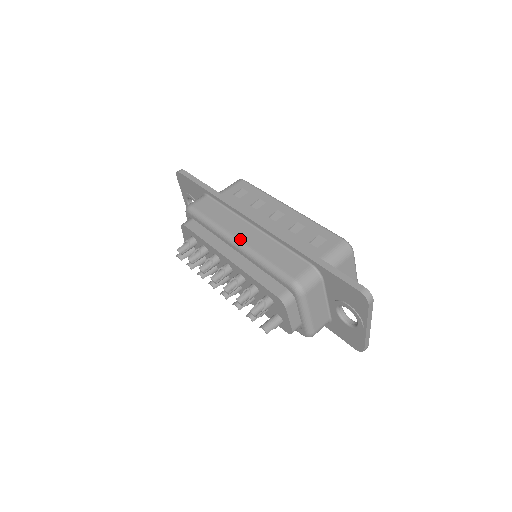
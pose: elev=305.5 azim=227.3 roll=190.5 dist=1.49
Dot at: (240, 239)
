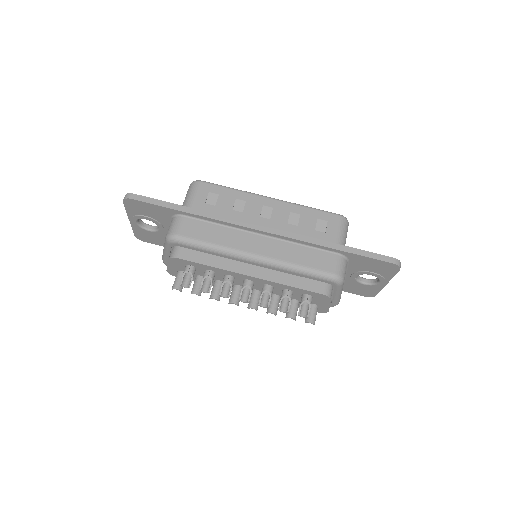
Dot at: (258, 254)
